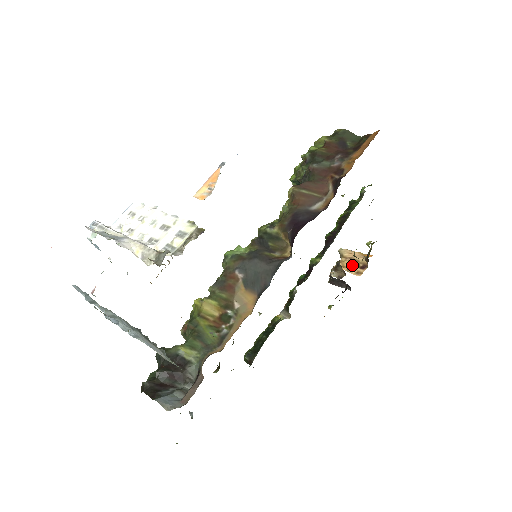
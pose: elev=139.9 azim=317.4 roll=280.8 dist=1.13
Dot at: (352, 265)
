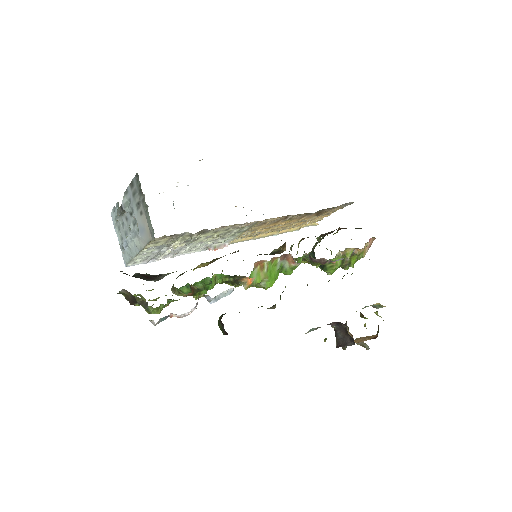
Dot at: (363, 340)
